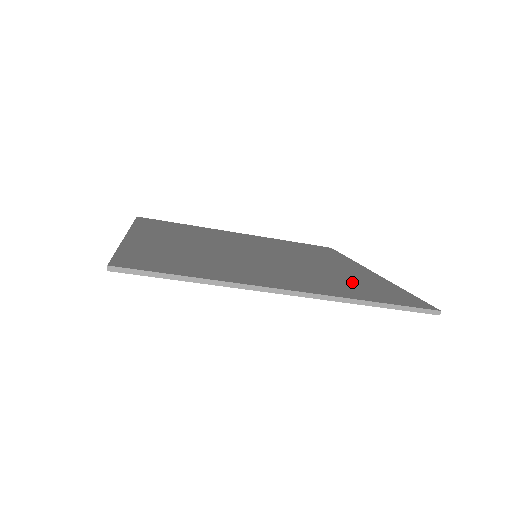
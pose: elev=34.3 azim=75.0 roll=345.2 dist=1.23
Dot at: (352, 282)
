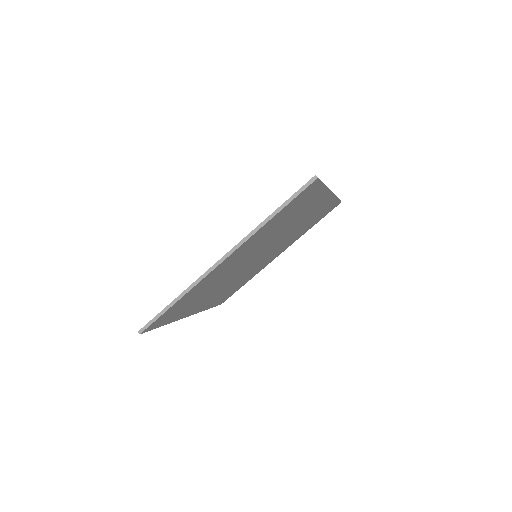
Dot at: occluded
